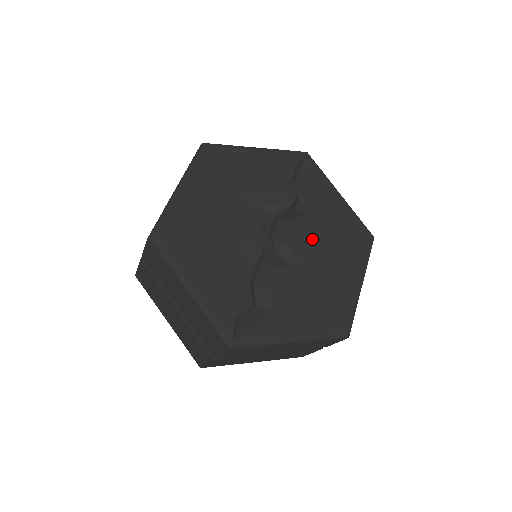
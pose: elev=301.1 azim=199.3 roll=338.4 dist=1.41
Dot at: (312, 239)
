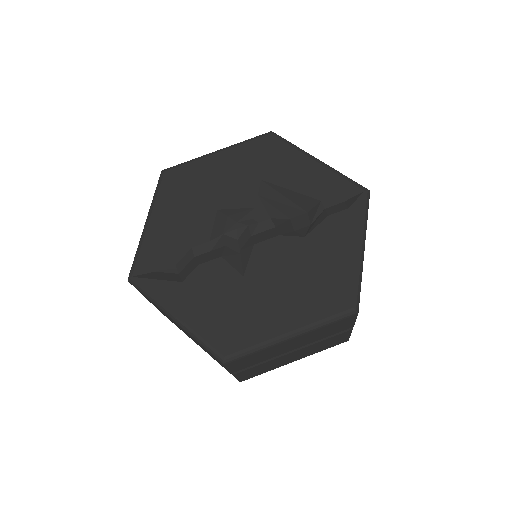
Dot at: (282, 261)
